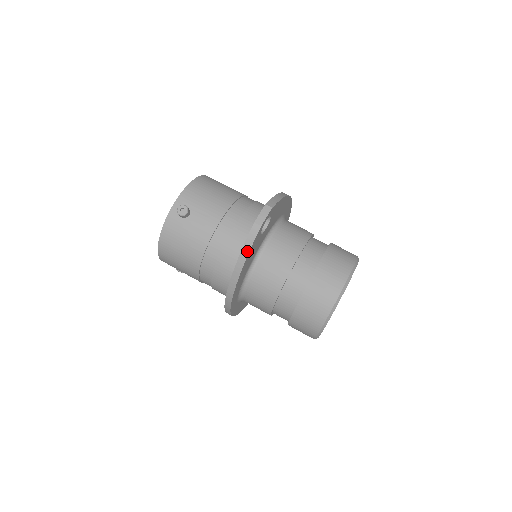
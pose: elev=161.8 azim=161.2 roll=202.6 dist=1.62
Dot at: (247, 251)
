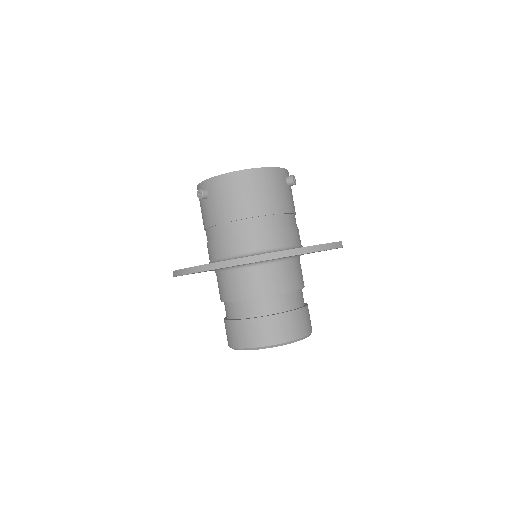
Dot at: (329, 248)
